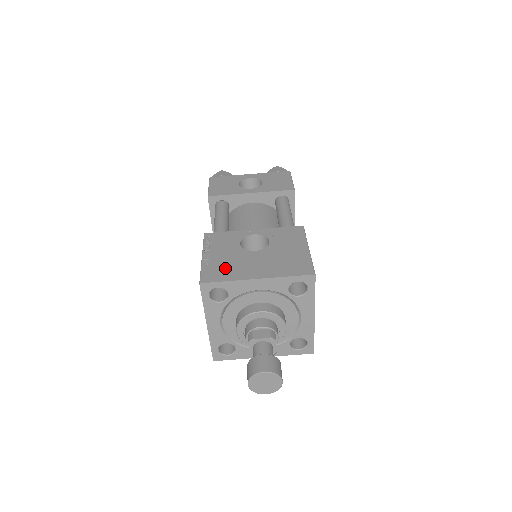
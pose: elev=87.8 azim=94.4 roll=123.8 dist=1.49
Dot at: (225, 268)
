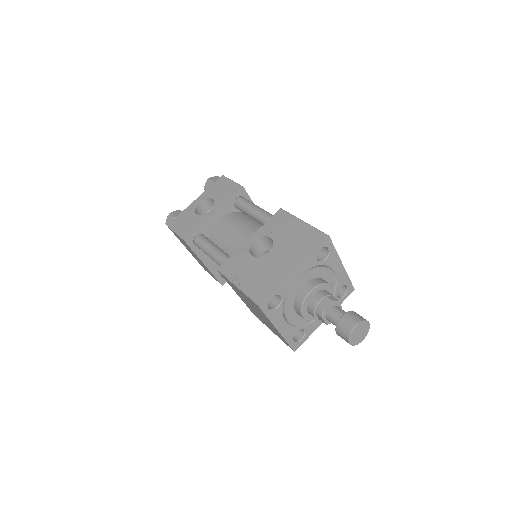
Dot at: (263, 281)
